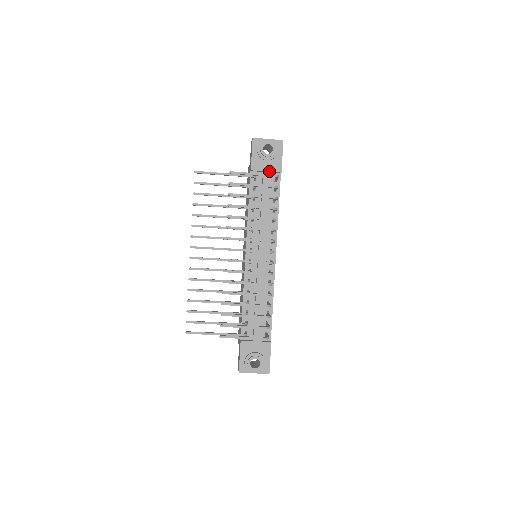
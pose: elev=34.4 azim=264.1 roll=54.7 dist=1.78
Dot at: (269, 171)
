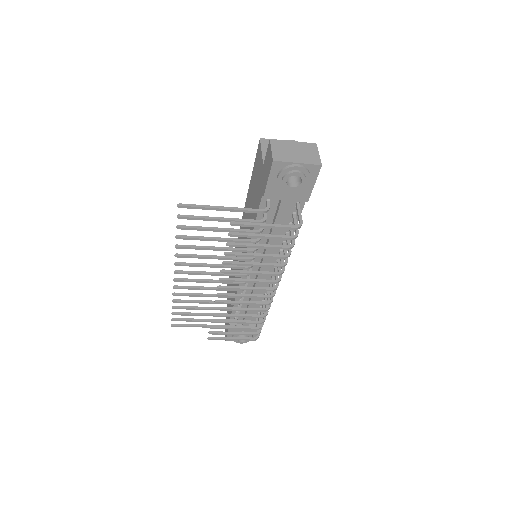
Dot at: (290, 200)
